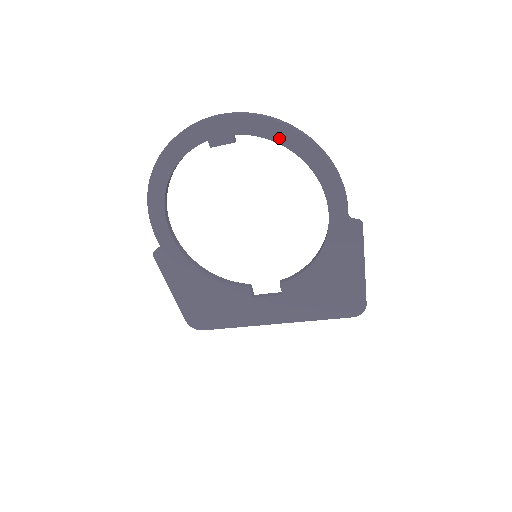
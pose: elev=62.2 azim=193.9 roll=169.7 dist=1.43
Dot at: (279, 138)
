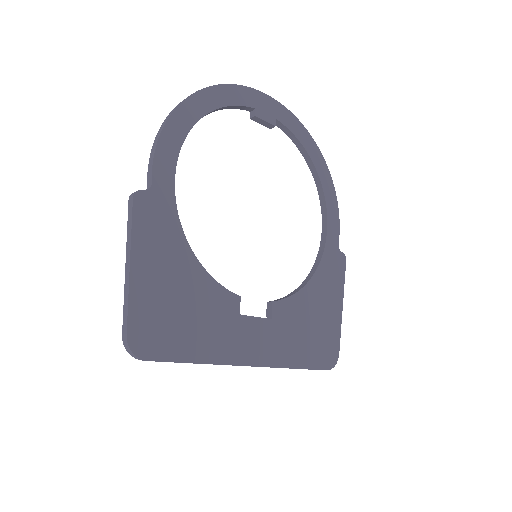
Dot at: (307, 146)
